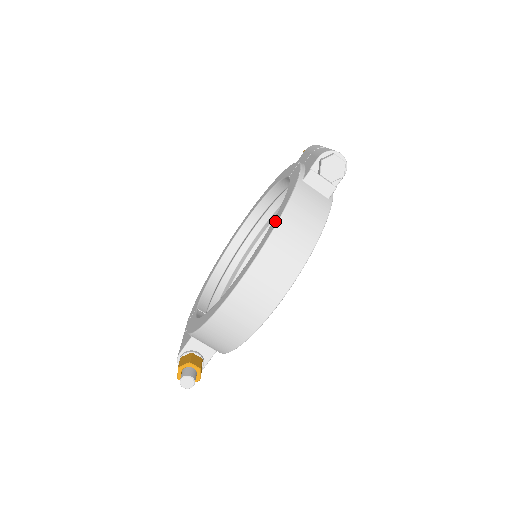
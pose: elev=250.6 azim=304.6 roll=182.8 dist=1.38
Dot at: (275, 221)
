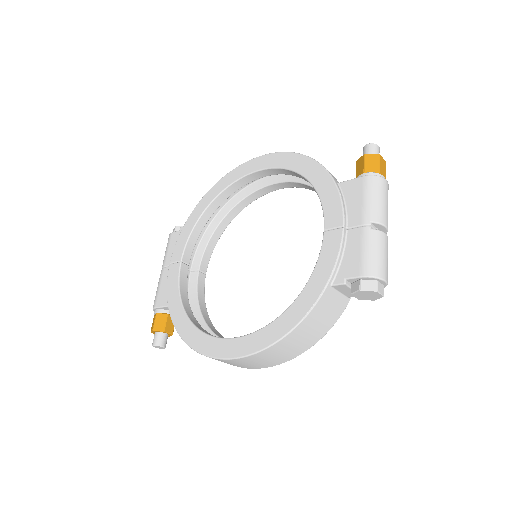
Dot at: (281, 328)
